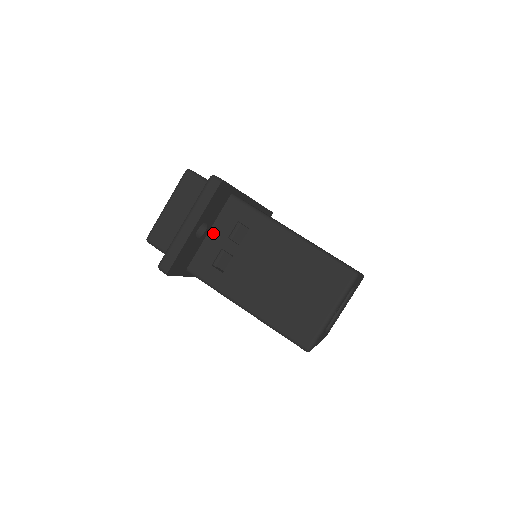
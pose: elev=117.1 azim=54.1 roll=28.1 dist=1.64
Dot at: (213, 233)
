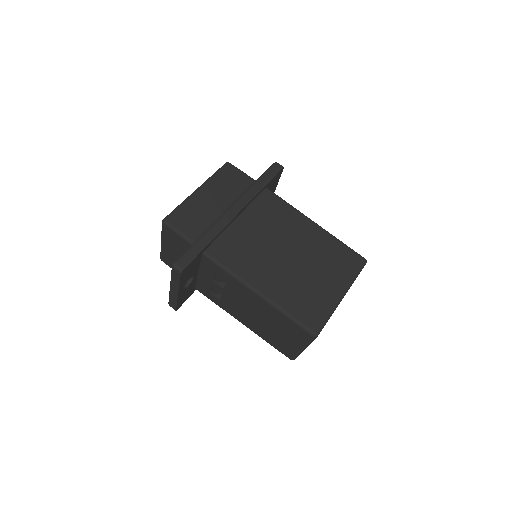
Dot at: (202, 274)
